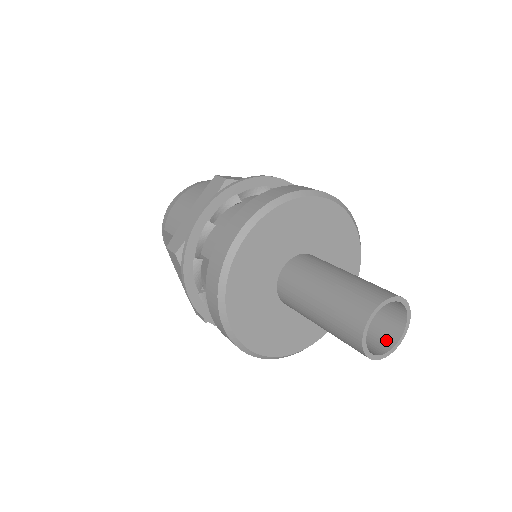
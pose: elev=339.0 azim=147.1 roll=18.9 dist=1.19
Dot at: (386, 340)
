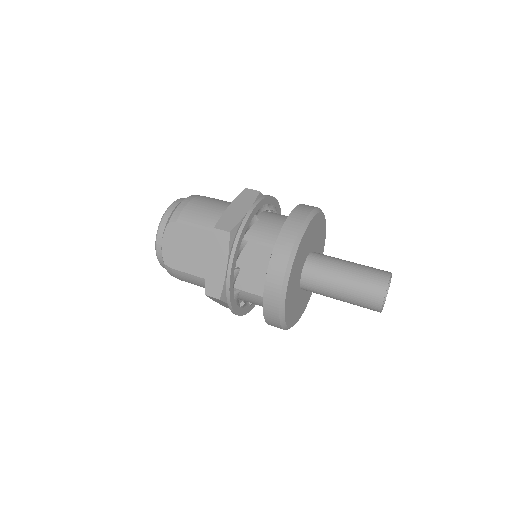
Dot at: occluded
